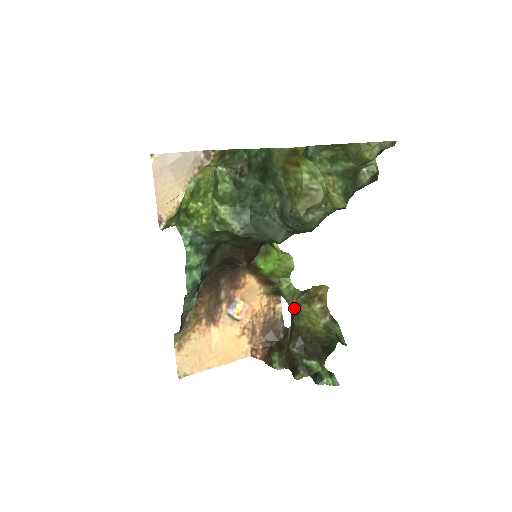
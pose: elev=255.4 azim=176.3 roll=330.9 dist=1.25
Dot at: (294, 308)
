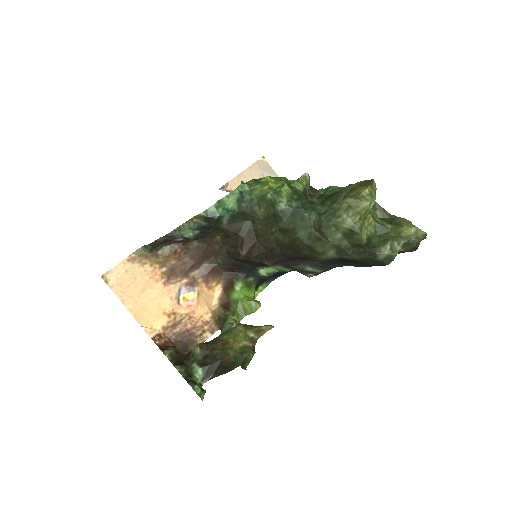
Dot at: (227, 330)
